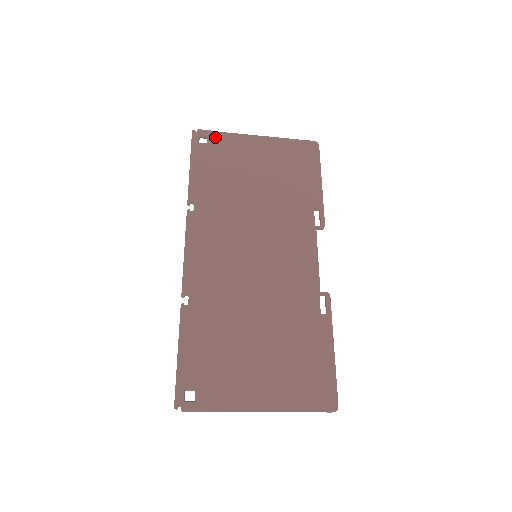
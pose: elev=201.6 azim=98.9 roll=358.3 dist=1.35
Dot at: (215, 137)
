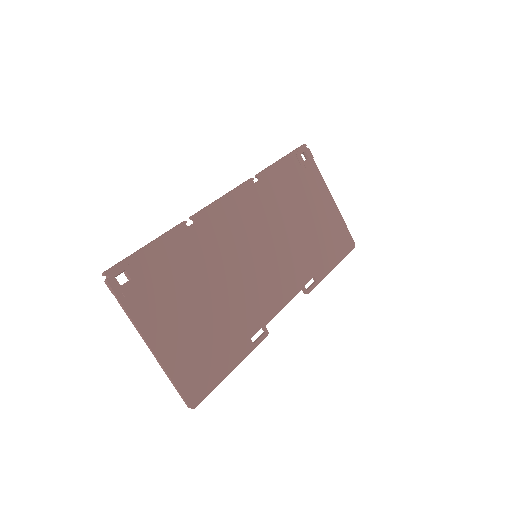
Dot at: (312, 164)
